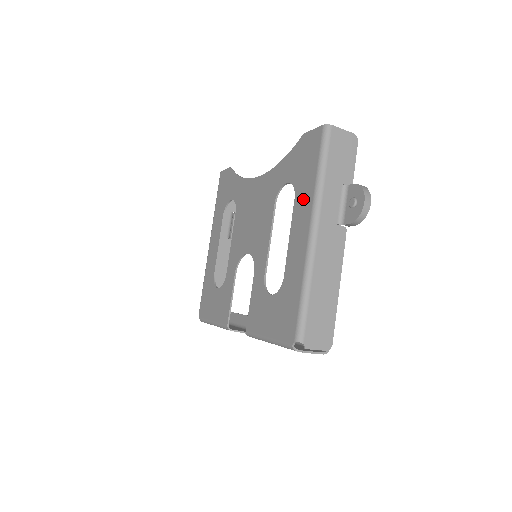
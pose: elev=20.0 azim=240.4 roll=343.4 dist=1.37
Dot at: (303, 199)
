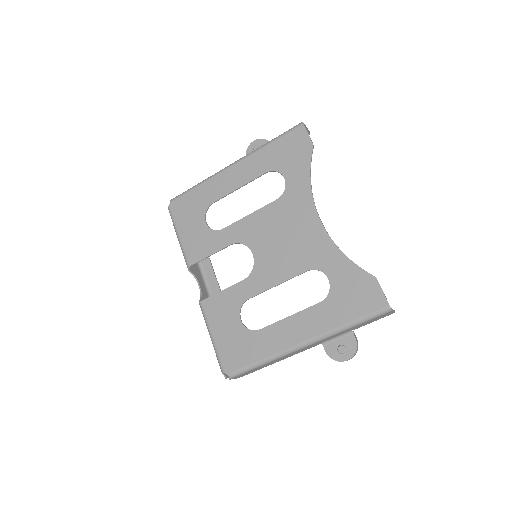
Dot at: (323, 317)
